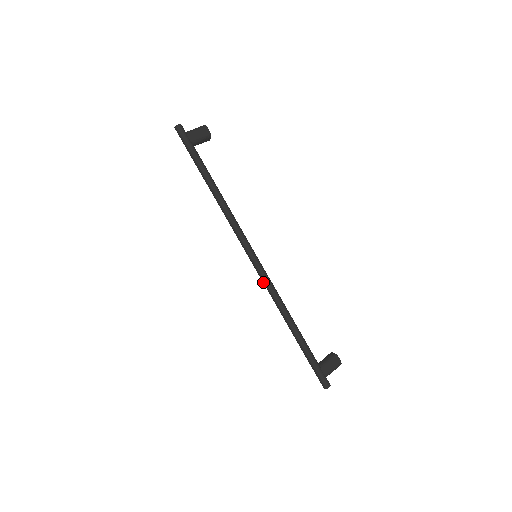
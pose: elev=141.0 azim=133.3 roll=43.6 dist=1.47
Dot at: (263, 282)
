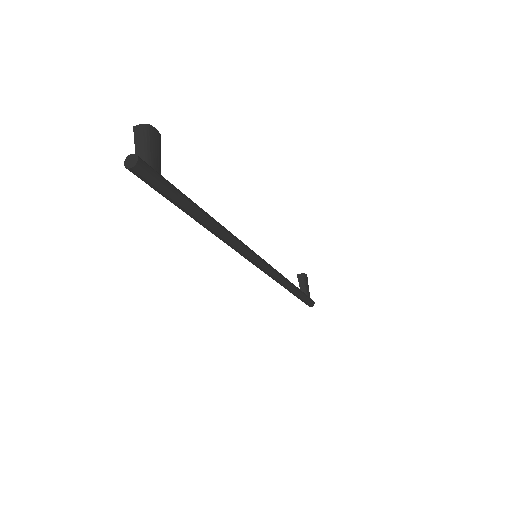
Dot at: (269, 275)
